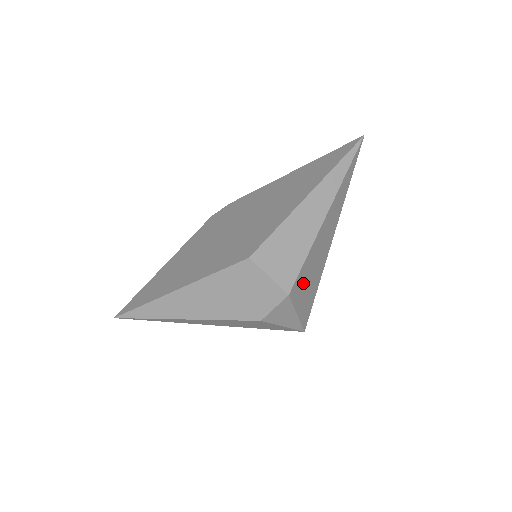
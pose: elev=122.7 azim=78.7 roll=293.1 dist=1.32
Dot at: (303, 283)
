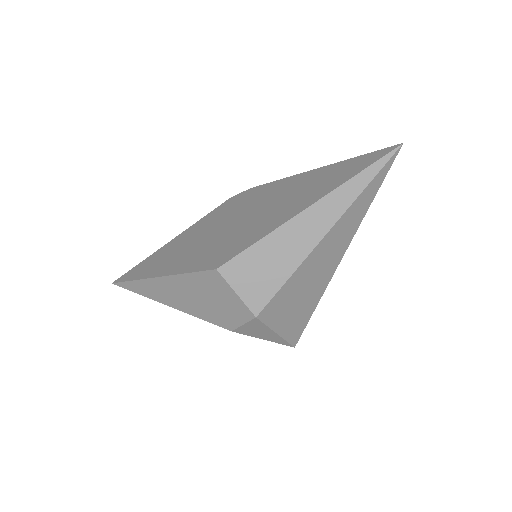
Dot at: (284, 305)
